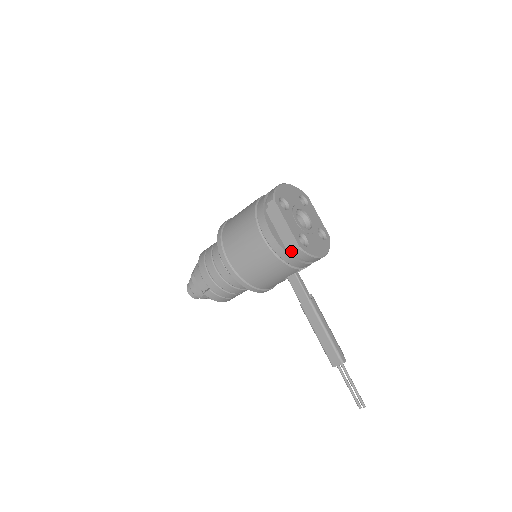
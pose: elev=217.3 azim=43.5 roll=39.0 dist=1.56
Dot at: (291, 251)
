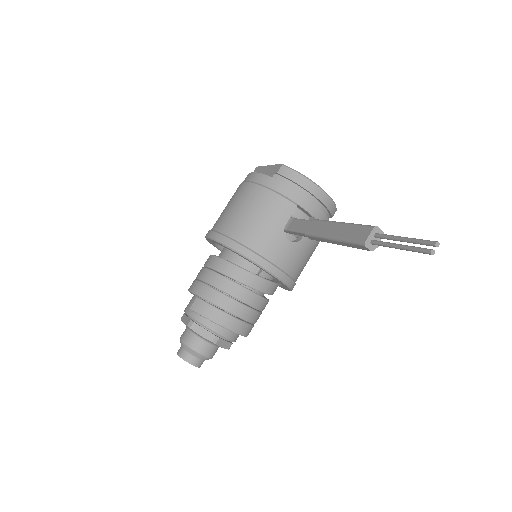
Dot at: (276, 176)
